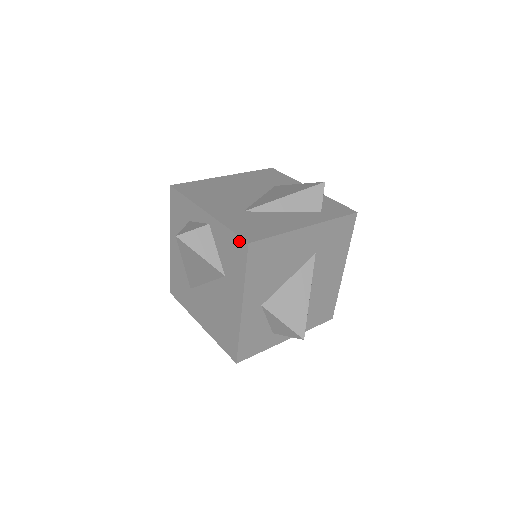
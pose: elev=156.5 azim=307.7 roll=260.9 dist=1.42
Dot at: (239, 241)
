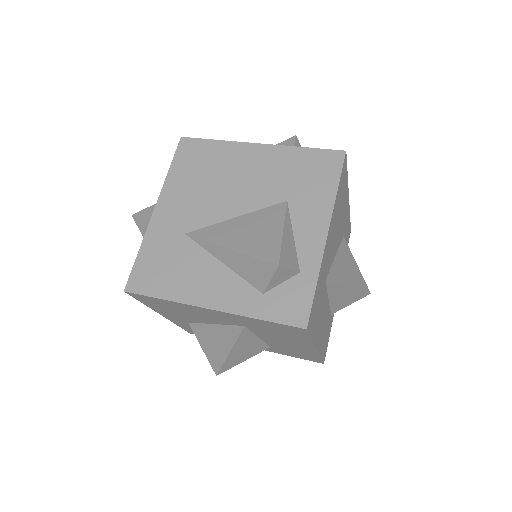
Dot at: (132, 277)
